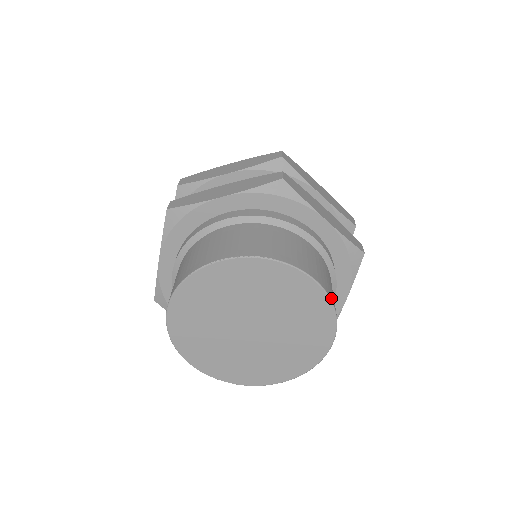
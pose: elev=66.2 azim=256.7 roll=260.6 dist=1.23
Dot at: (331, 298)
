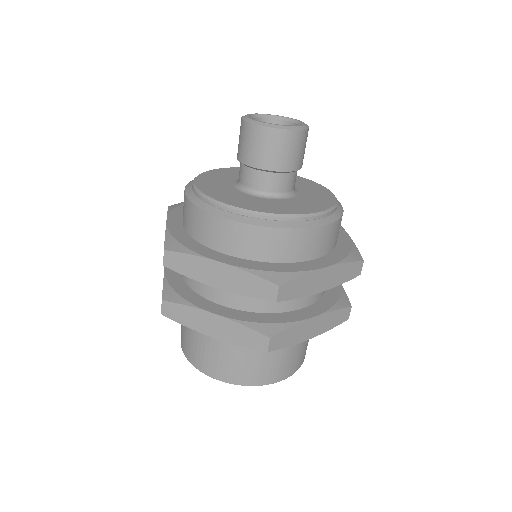
Dot at: (299, 367)
